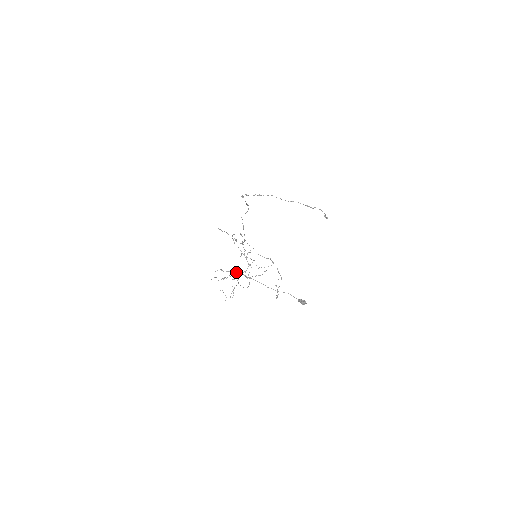
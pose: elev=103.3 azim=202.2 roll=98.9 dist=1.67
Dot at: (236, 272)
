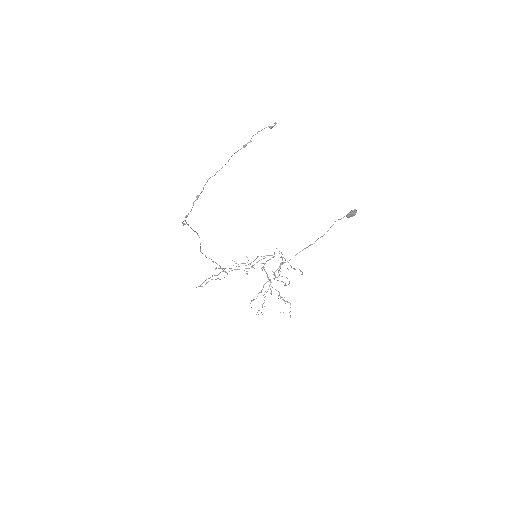
Dot at: (274, 273)
